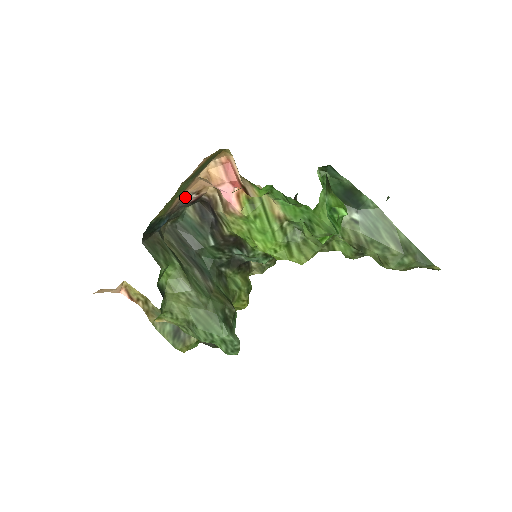
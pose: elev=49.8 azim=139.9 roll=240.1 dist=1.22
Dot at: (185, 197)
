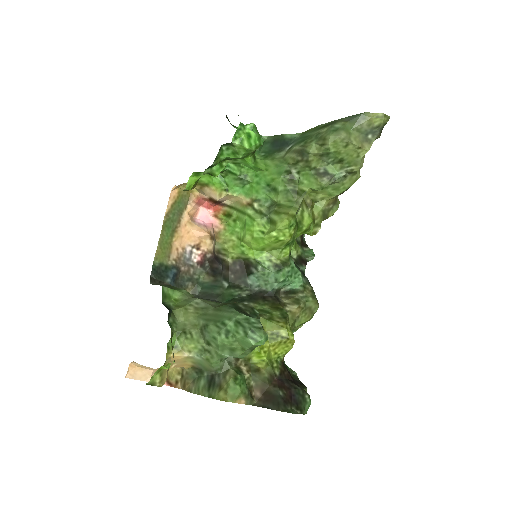
Dot at: (186, 251)
